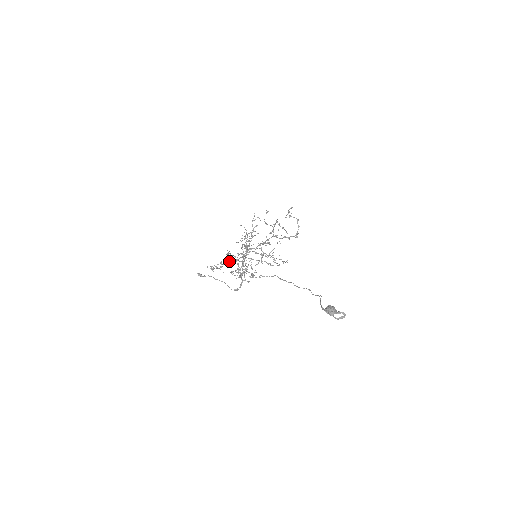
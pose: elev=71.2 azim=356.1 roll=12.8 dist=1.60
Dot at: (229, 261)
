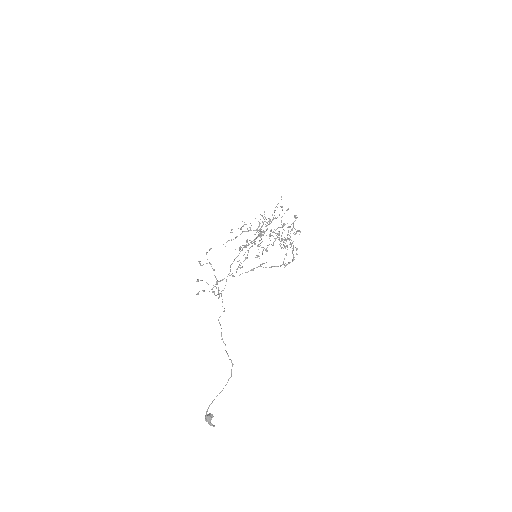
Dot at: (247, 231)
